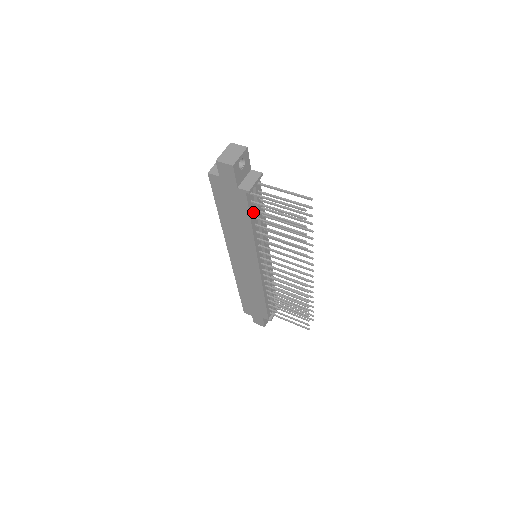
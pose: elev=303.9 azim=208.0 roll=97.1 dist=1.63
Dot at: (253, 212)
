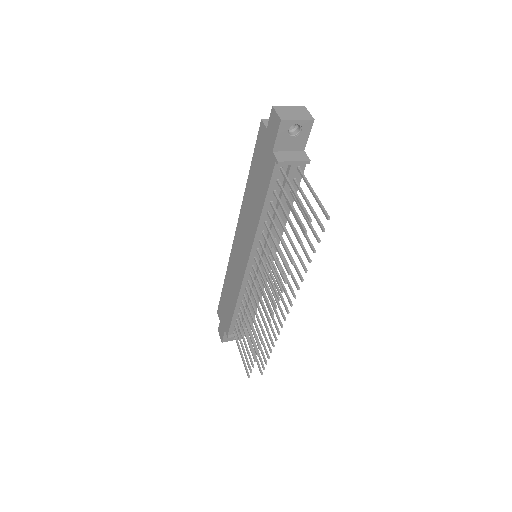
Dot at: (274, 195)
